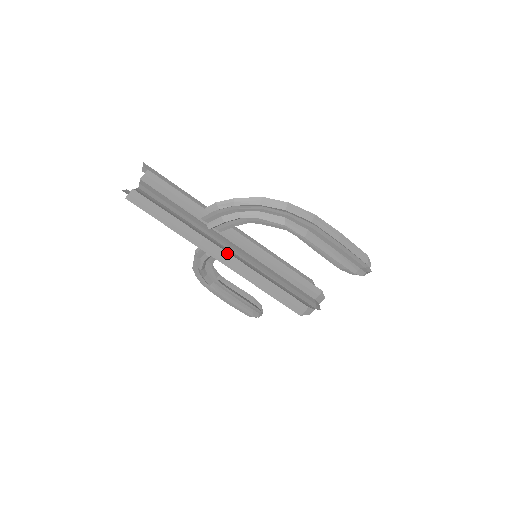
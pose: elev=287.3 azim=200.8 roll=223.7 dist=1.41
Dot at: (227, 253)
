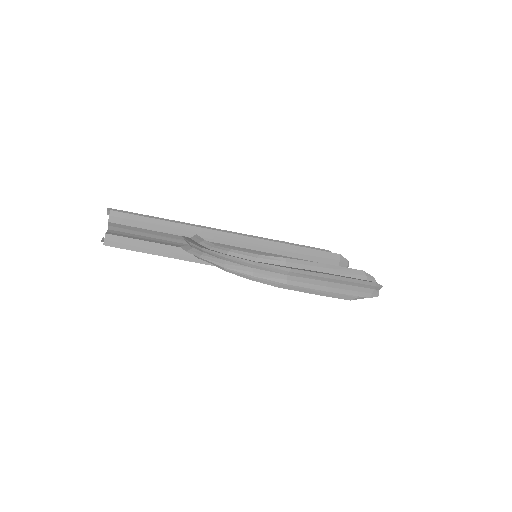
Dot at: occluded
